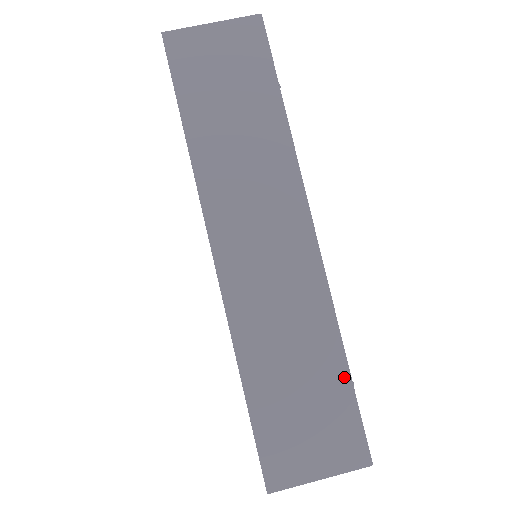
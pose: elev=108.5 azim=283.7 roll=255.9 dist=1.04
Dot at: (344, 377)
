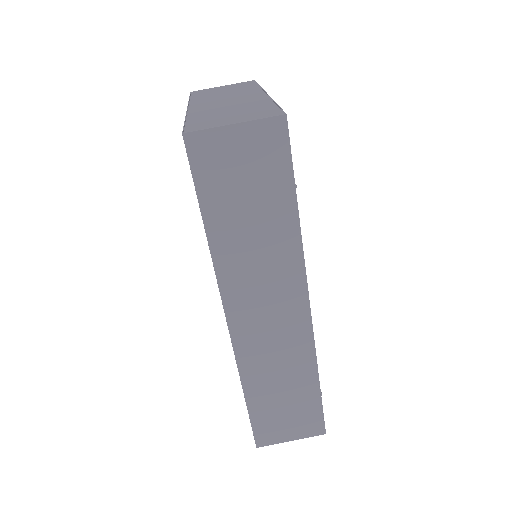
Dot at: (316, 392)
